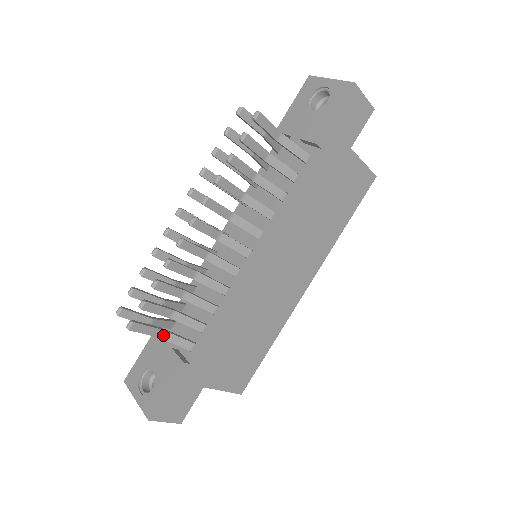
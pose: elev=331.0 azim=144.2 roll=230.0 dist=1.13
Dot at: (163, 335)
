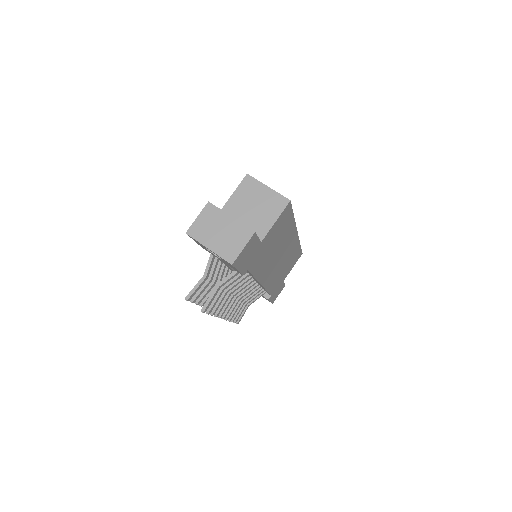
Dot at: (250, 304)
